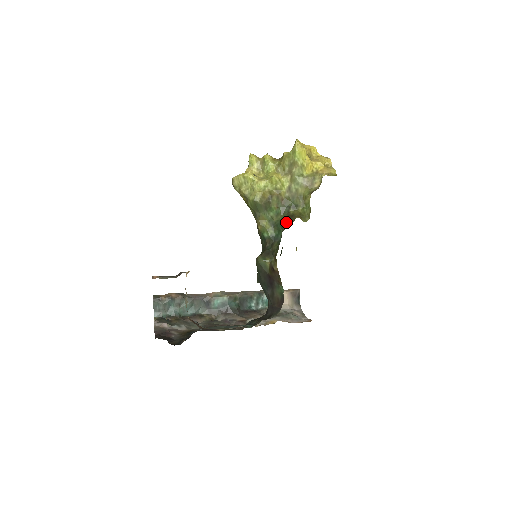
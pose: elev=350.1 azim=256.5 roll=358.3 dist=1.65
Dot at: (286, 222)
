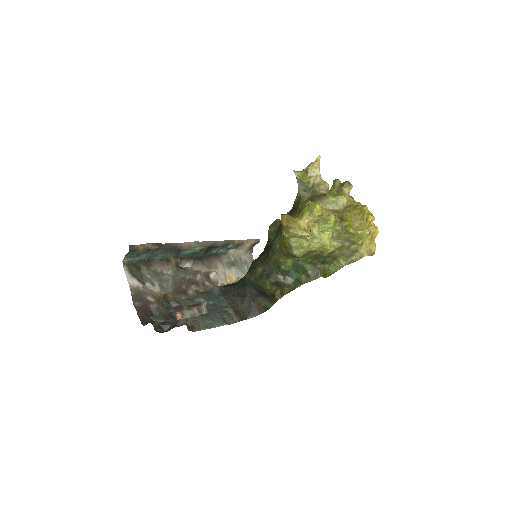
Dot at: (310, 276)
